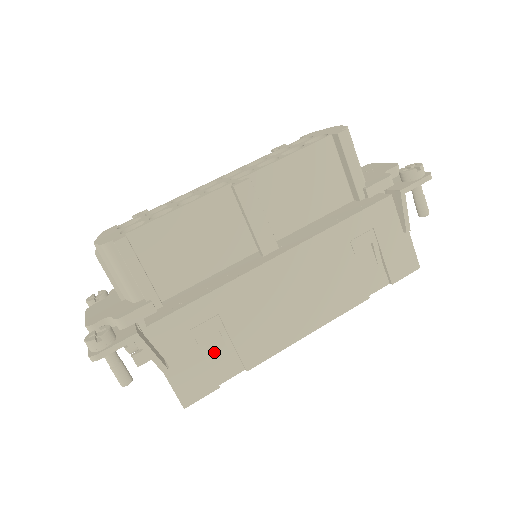
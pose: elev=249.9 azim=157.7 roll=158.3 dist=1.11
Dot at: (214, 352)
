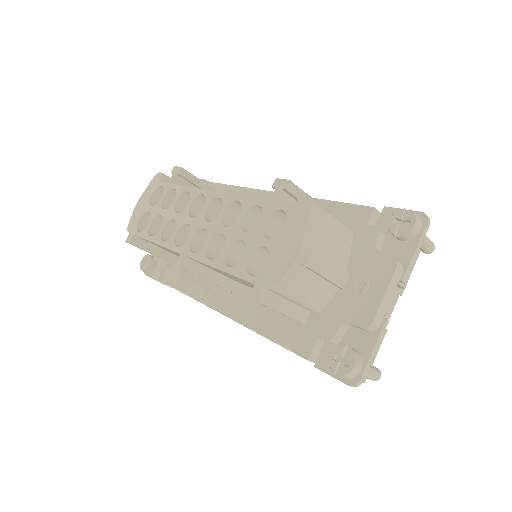
Dot at: occluded
